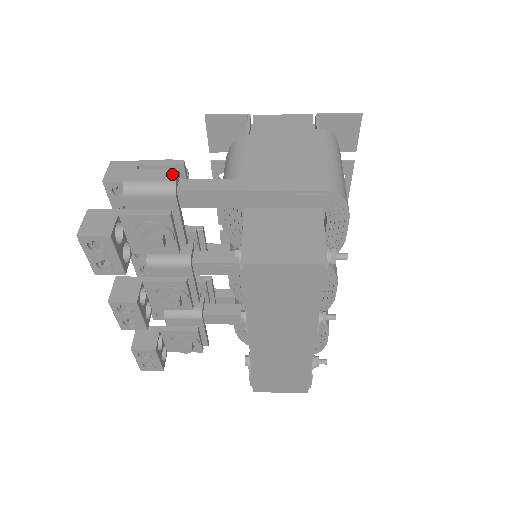
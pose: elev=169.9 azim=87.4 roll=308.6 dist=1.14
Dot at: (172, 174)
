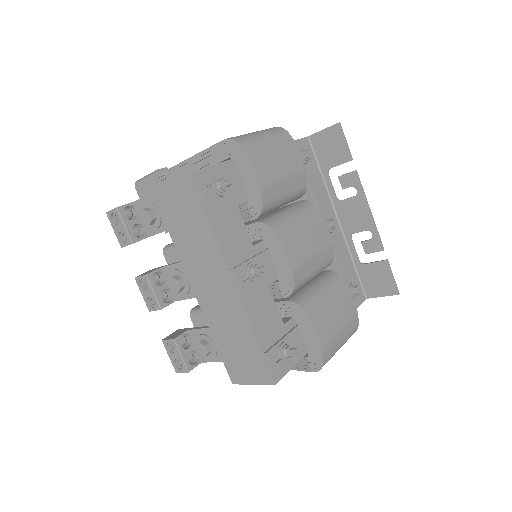
Dot at: (160, 169)
